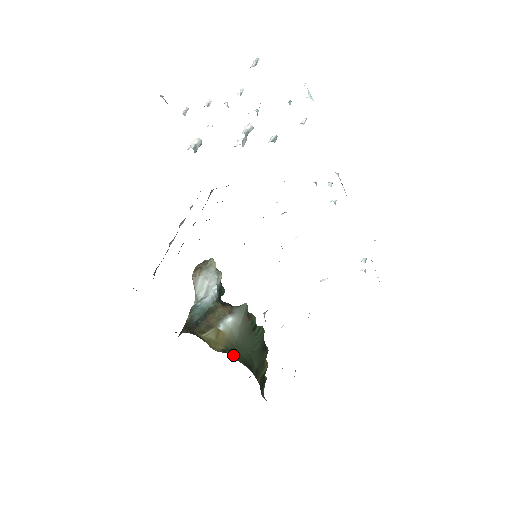
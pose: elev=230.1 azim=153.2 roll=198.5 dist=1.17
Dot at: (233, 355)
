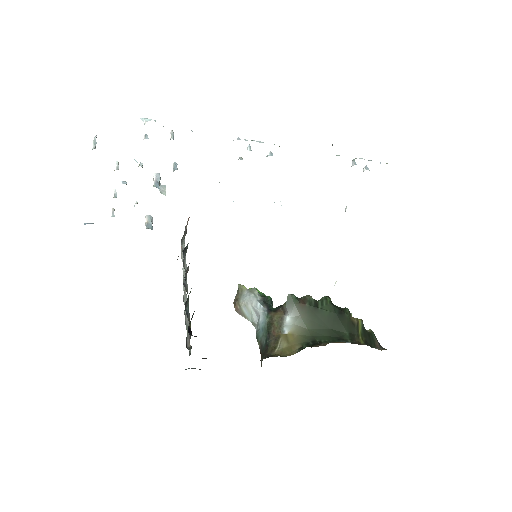
Dot at: (312, 345)
